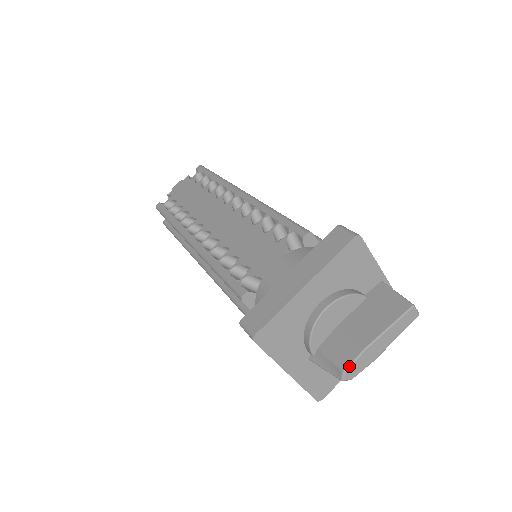
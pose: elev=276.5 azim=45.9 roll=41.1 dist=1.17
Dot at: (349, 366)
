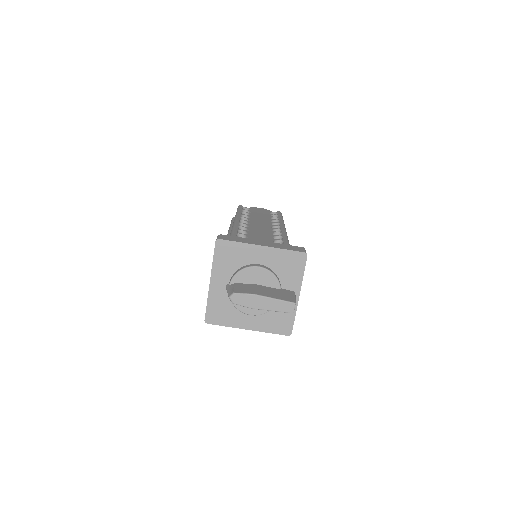
Dot at: (239, 293)
